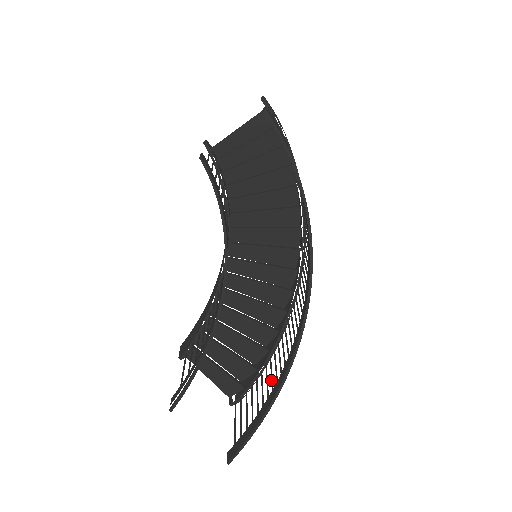
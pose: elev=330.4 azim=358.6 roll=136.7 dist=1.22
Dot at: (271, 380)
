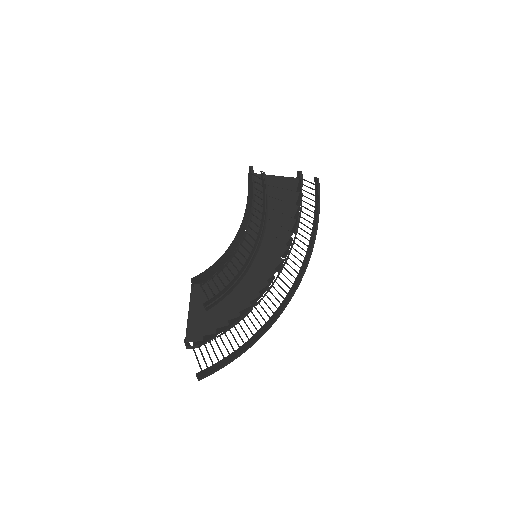
Dot at: (236, 341)
